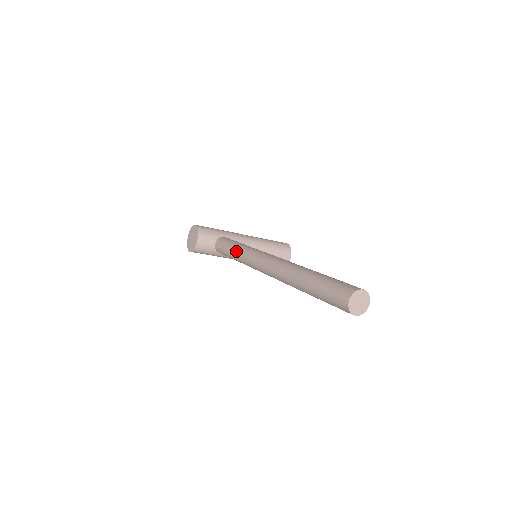
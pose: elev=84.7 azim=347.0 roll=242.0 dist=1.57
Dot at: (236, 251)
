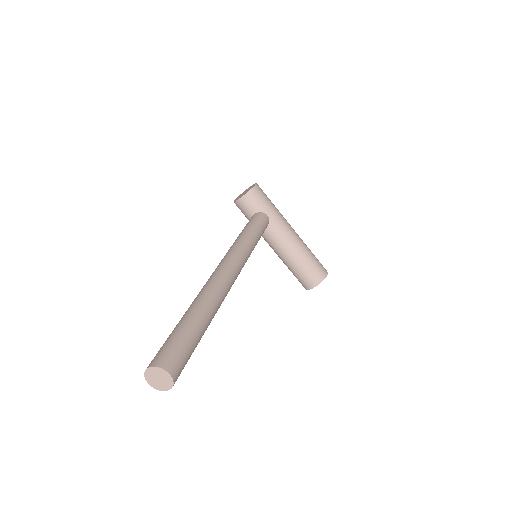
Dot at: (239, 236)
